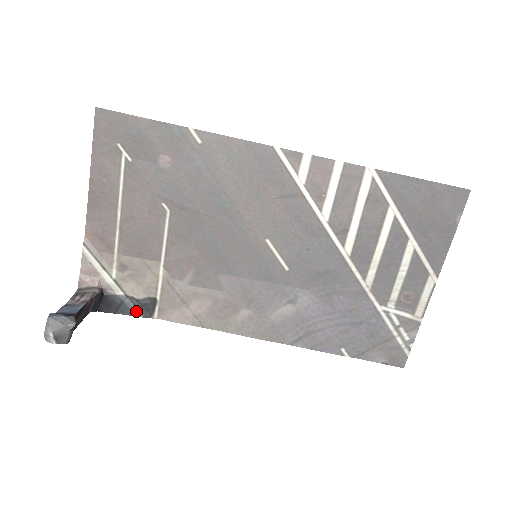
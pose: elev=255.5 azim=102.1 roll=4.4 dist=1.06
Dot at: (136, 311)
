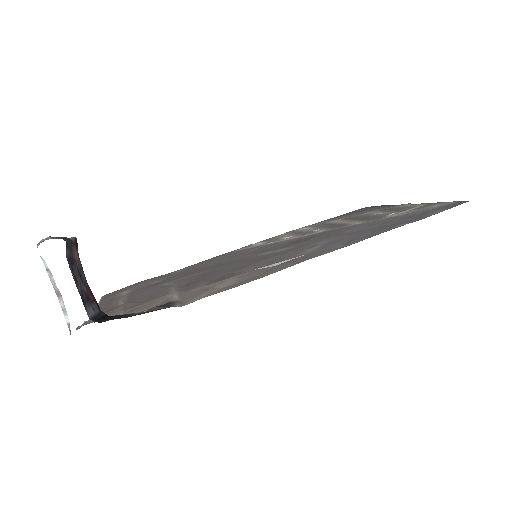
Dot at: occluded
